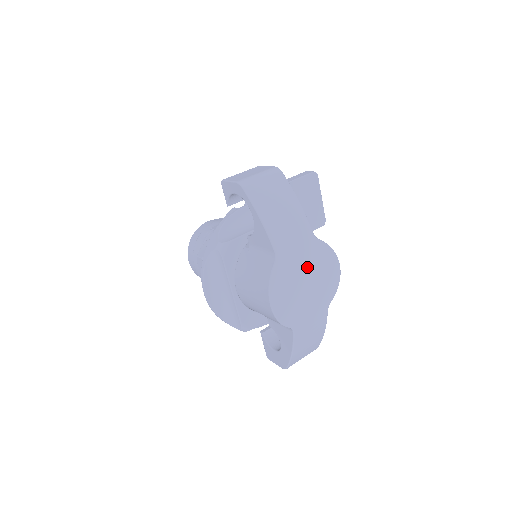
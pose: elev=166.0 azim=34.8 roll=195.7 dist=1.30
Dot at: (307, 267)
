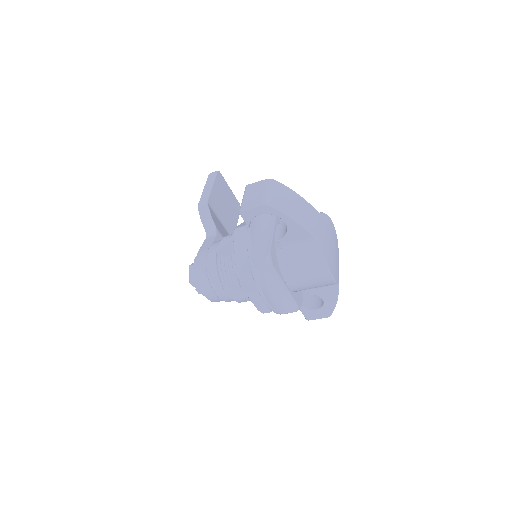
Dot at: (327, 235)
